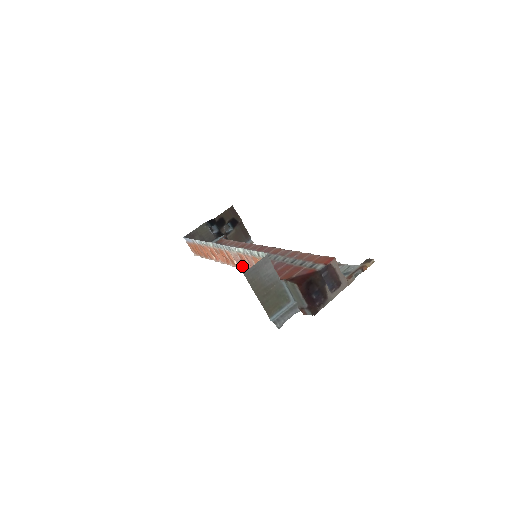
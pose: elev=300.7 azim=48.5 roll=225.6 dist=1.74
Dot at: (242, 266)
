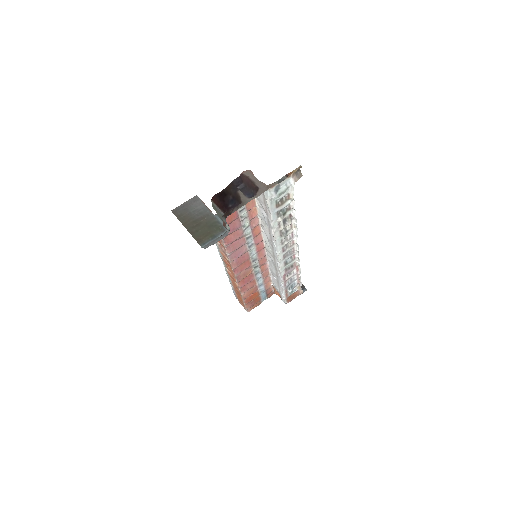
Dot at: (225, 252)
